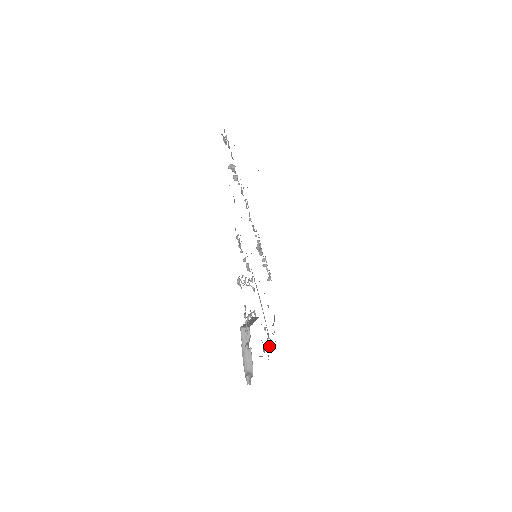
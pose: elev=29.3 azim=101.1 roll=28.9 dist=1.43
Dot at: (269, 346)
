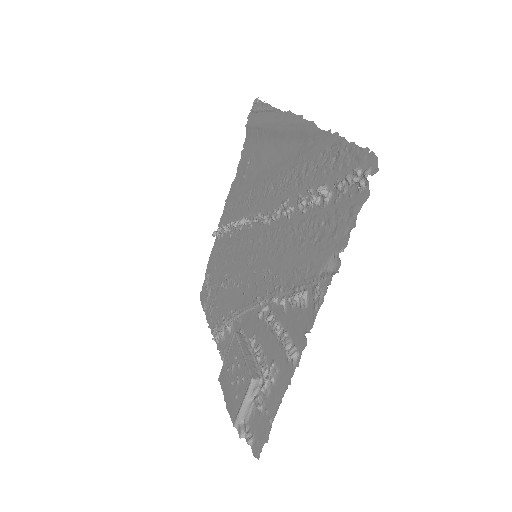
Dot at: (218, 338)
